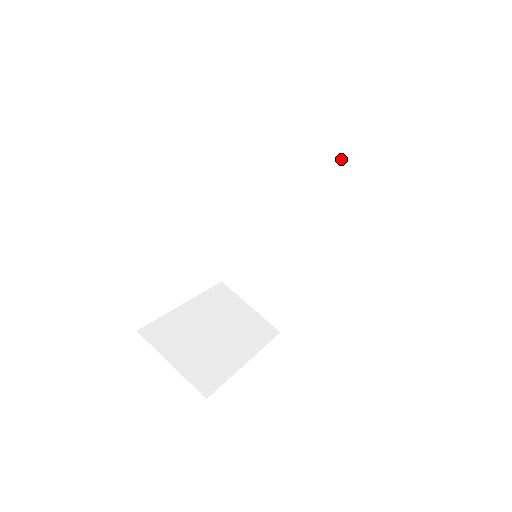
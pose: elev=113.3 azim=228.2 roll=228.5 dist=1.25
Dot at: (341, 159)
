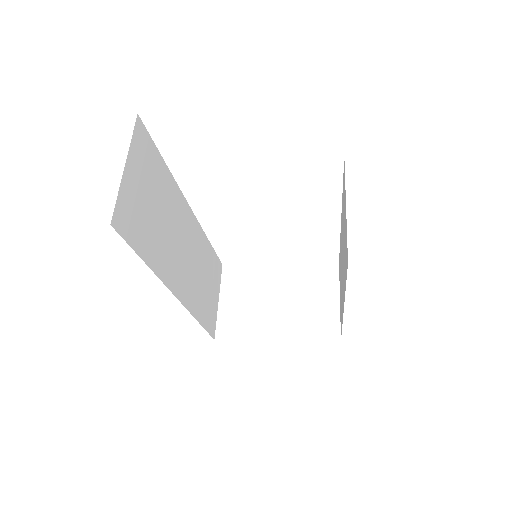
Dot at: occluded
